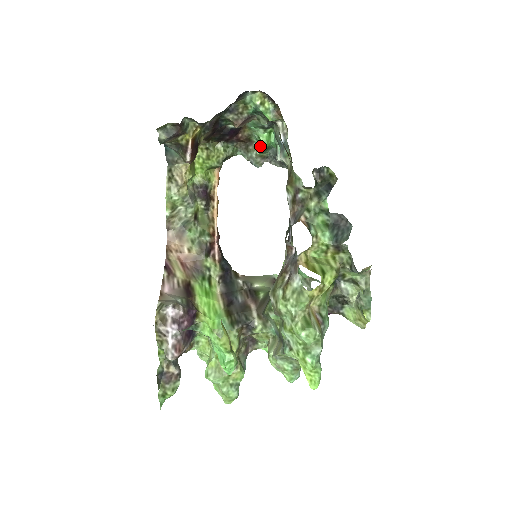
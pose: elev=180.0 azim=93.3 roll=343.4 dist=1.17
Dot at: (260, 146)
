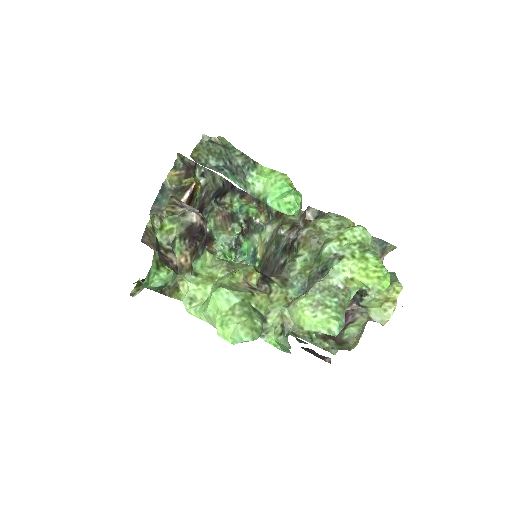
Dot at: occluded
